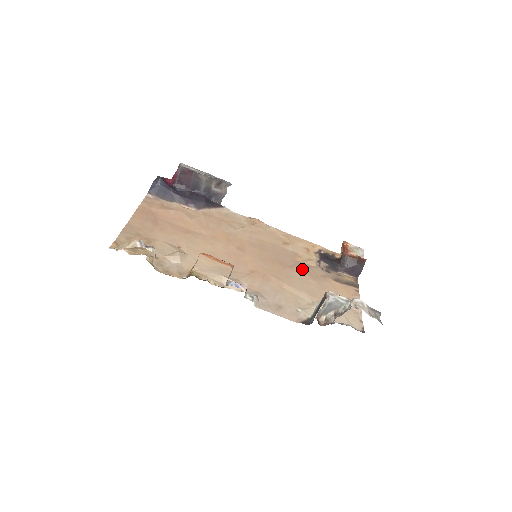
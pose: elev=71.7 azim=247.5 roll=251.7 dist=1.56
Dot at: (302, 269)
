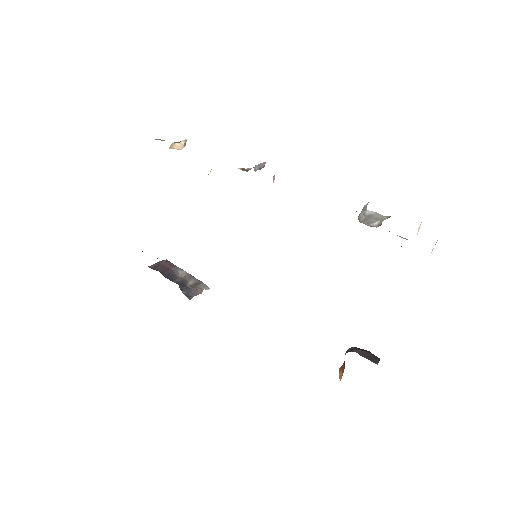
Dot at: occluded
